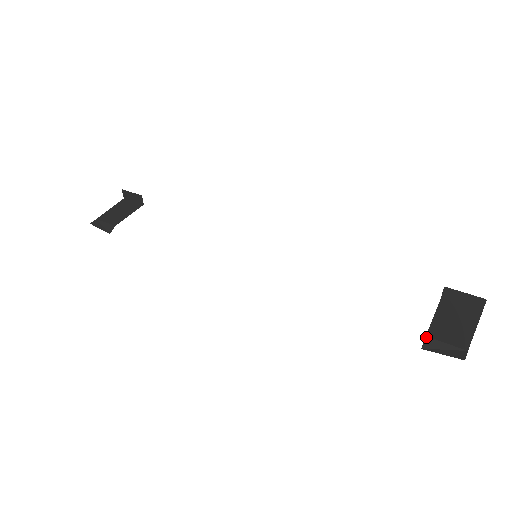
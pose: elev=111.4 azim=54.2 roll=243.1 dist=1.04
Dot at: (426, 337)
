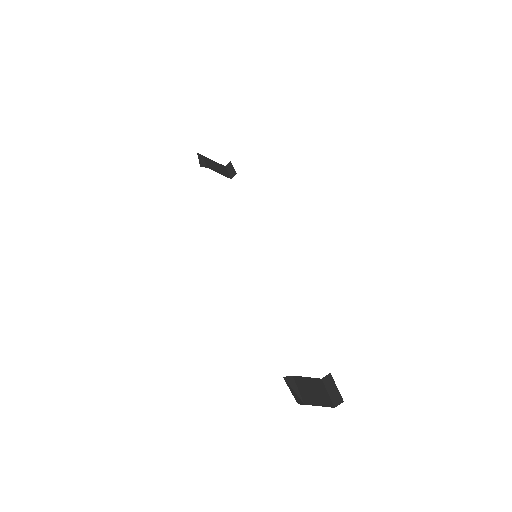
Dot at: (292, 376)
